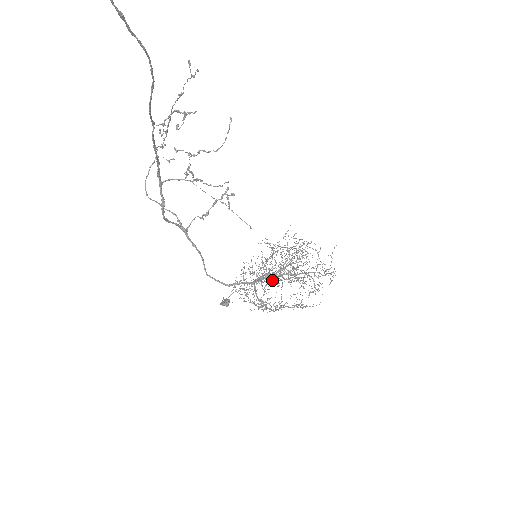
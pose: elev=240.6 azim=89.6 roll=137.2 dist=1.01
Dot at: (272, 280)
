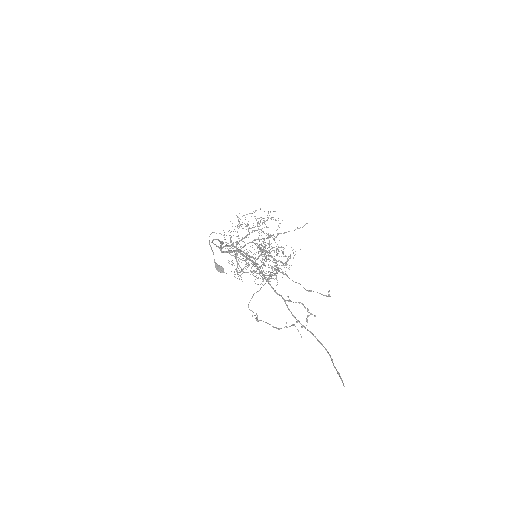
Dot at: occluded
